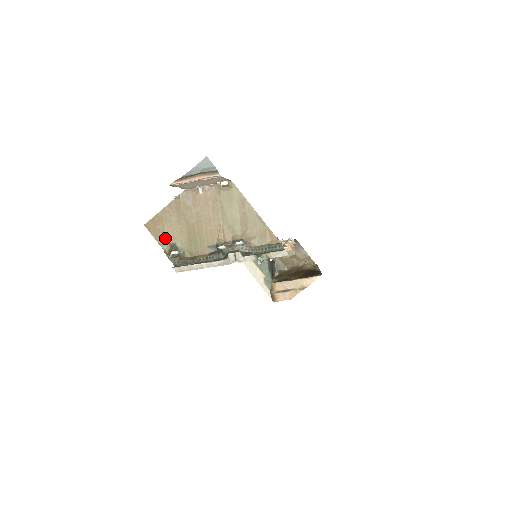
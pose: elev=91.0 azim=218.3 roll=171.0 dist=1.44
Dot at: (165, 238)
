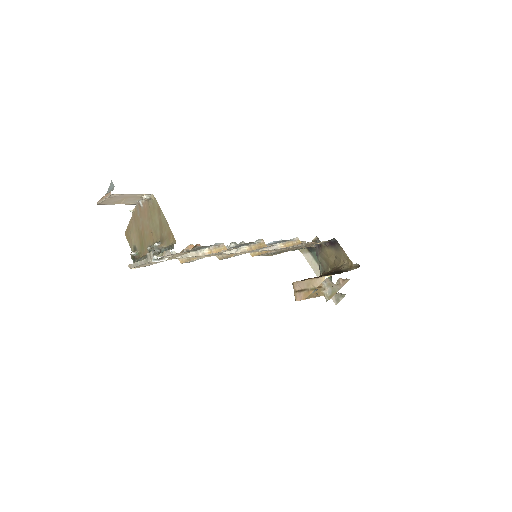
Dot at: (132, 243)
